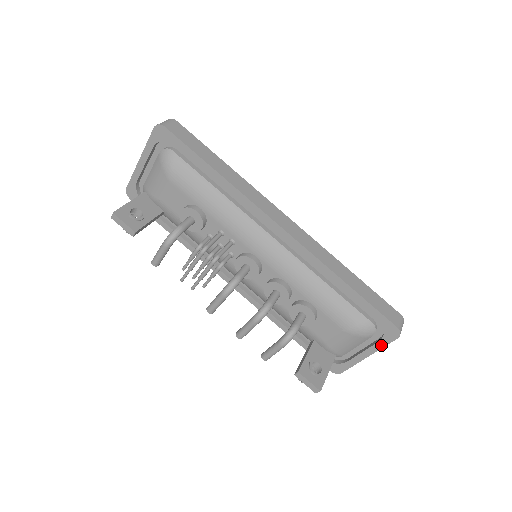
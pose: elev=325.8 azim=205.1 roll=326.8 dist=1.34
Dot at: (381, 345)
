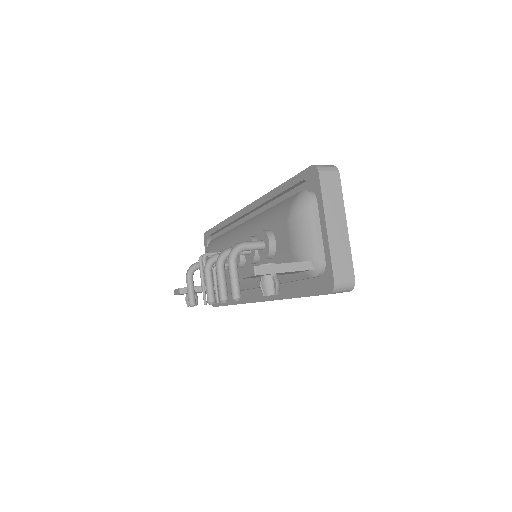
Dot at: (320, 199)
